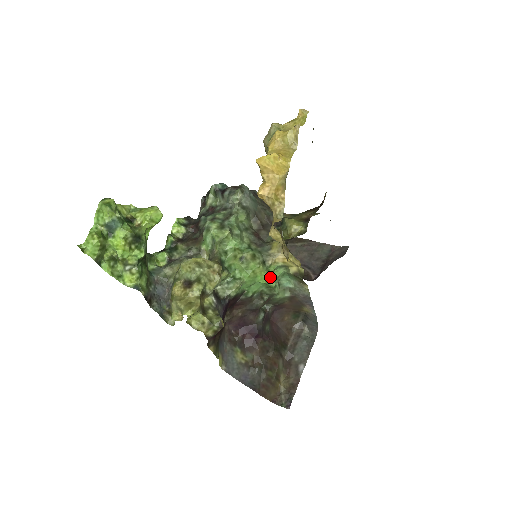
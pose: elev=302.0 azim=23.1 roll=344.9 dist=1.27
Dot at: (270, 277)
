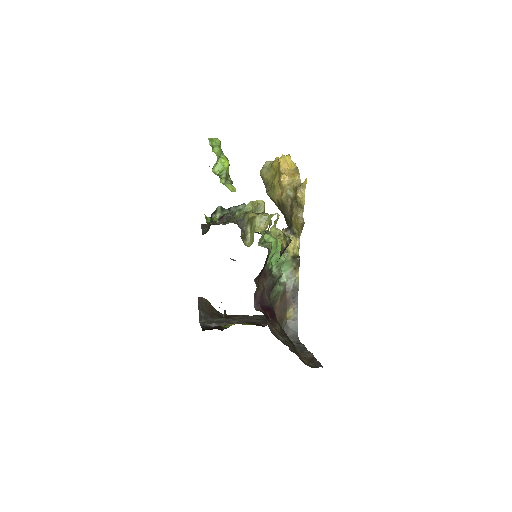
Dot at: occluded
